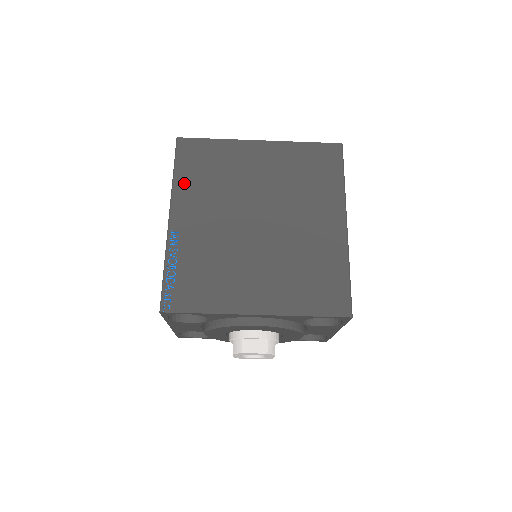
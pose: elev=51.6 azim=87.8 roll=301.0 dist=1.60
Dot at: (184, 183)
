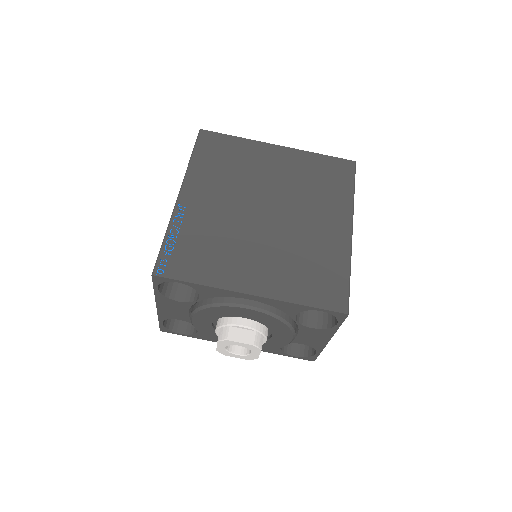
Dot at: (200, 167)
